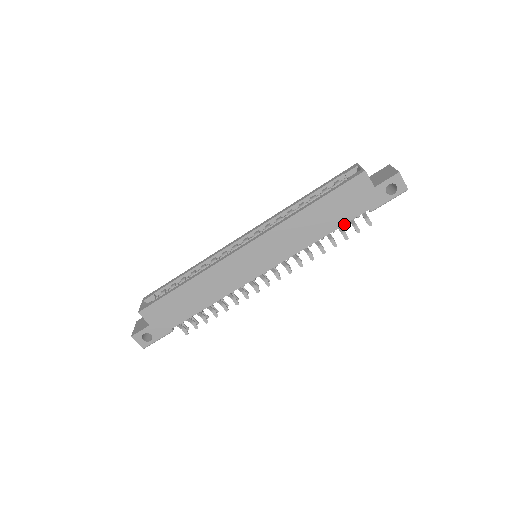
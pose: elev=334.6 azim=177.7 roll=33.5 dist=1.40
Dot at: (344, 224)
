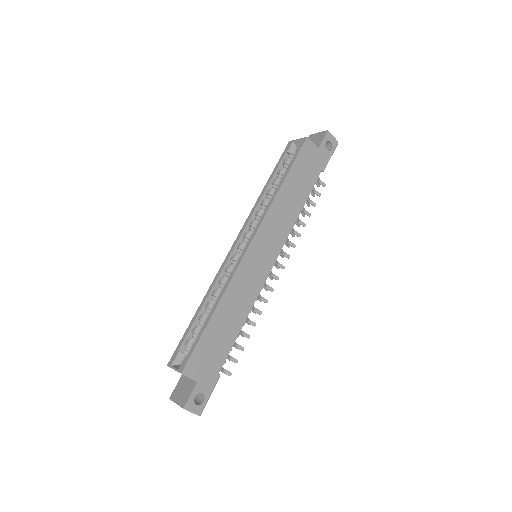
Dot at: (312, 189)
